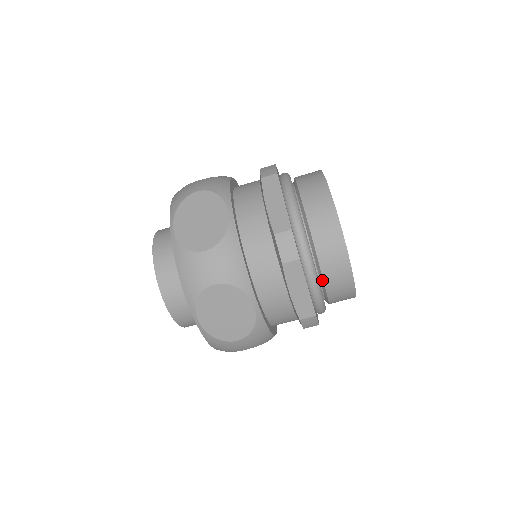
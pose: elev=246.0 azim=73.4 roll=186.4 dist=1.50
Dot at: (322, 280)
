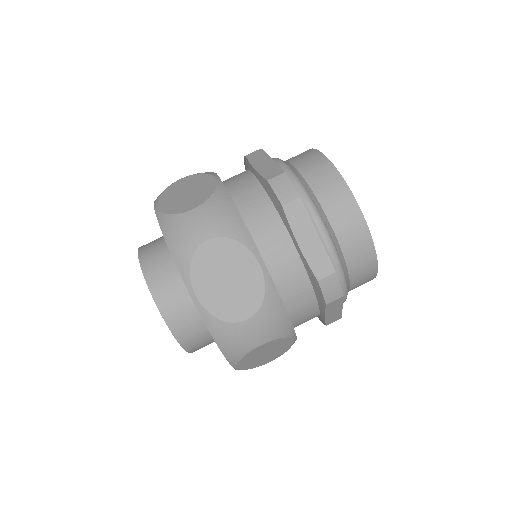
Dot at: (295, 170)
